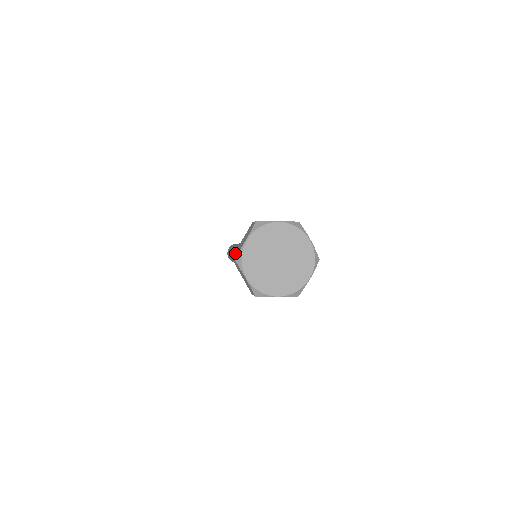
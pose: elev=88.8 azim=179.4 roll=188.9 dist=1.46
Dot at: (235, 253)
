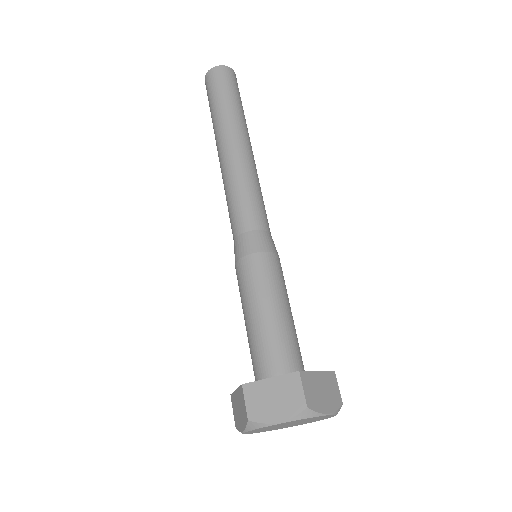
Dot at: (252, 398)
